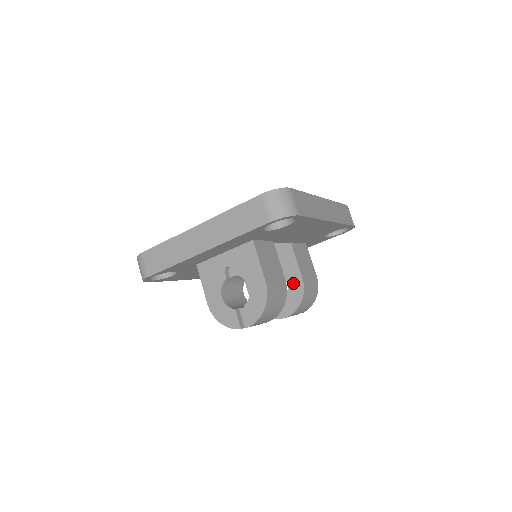
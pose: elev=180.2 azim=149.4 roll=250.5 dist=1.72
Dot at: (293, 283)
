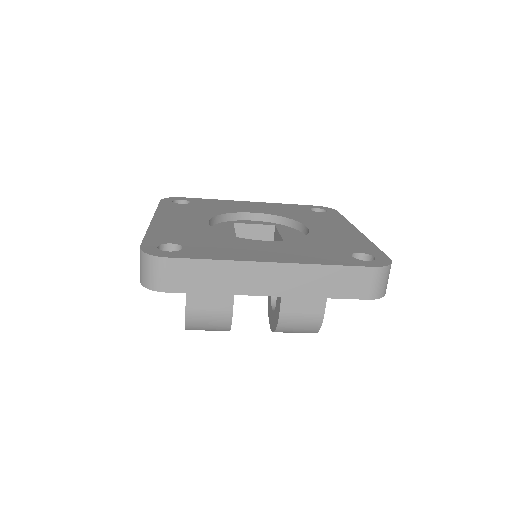
Dot at: (277, 307)
